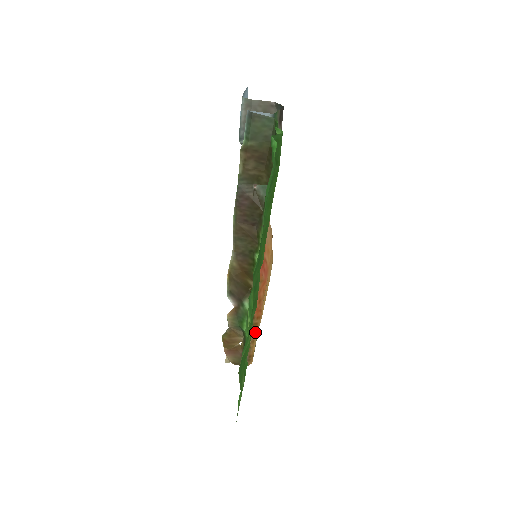
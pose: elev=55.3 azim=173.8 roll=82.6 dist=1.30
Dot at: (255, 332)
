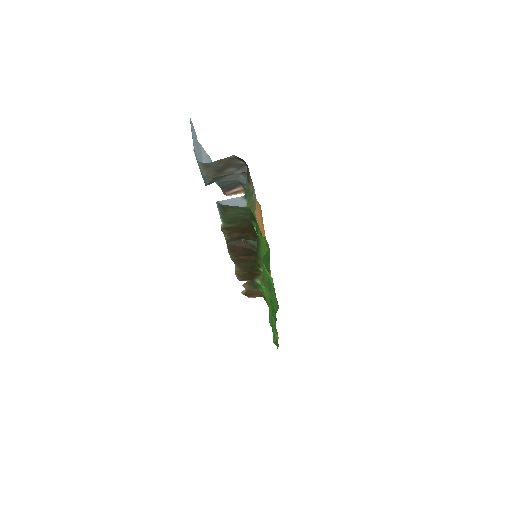
Dot at: occluded
